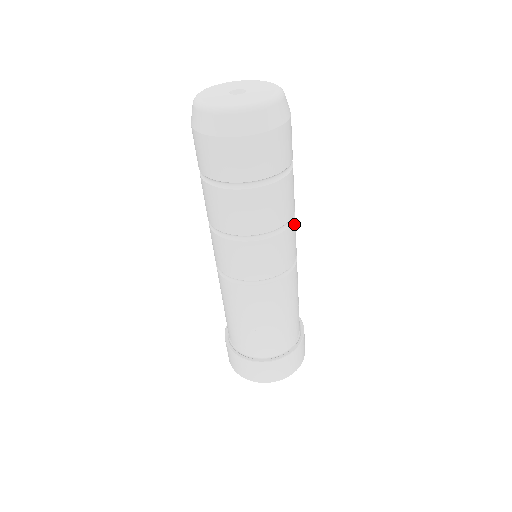
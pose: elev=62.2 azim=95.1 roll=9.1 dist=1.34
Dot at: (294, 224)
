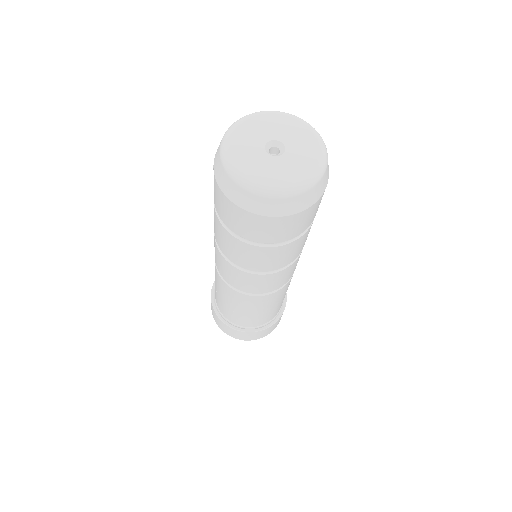
Dot at: occluded
